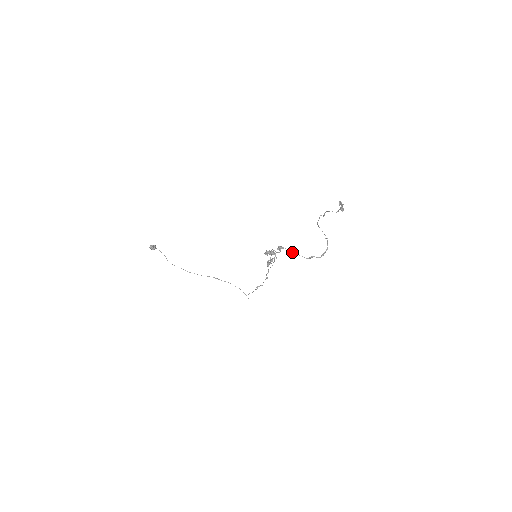
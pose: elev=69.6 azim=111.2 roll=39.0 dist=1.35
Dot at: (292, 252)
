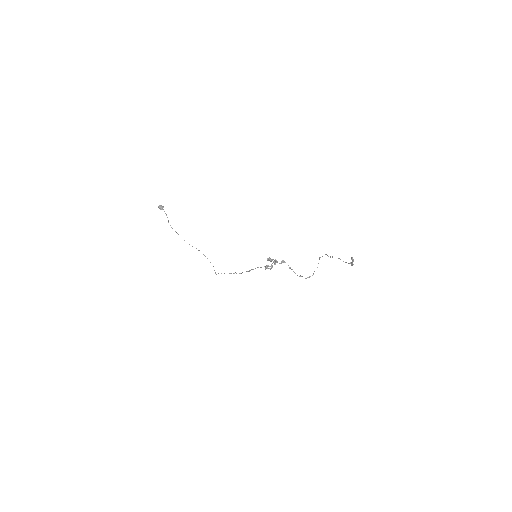
Dot at: (290, 268)
